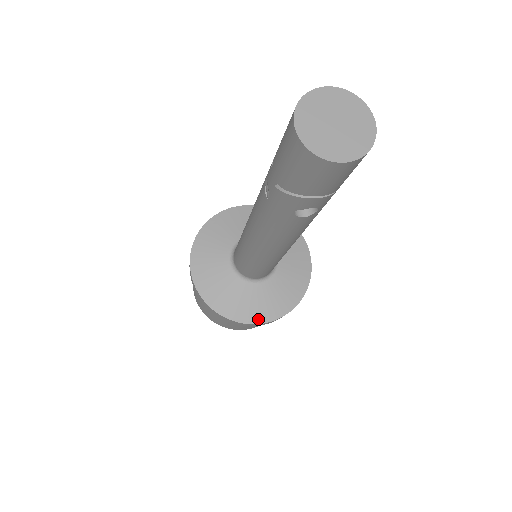
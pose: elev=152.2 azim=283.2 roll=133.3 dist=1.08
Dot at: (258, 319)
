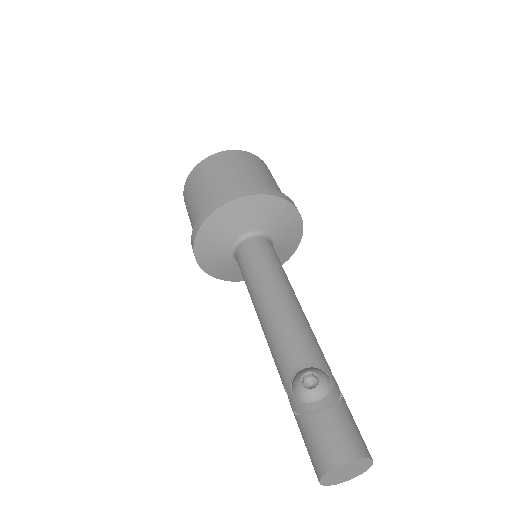
Dot at: occluded
